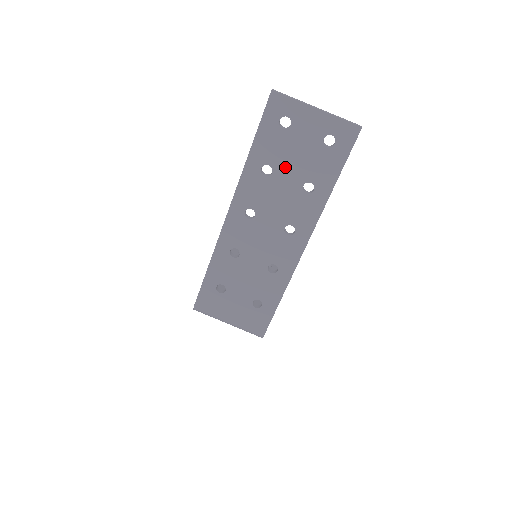
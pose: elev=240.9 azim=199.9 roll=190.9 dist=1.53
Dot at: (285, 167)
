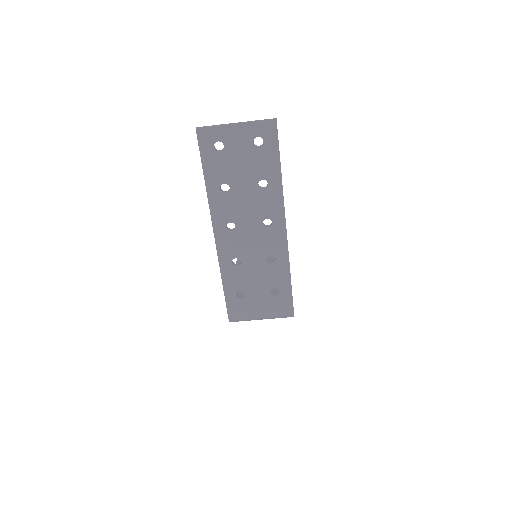
Dot at: (237, 178)
